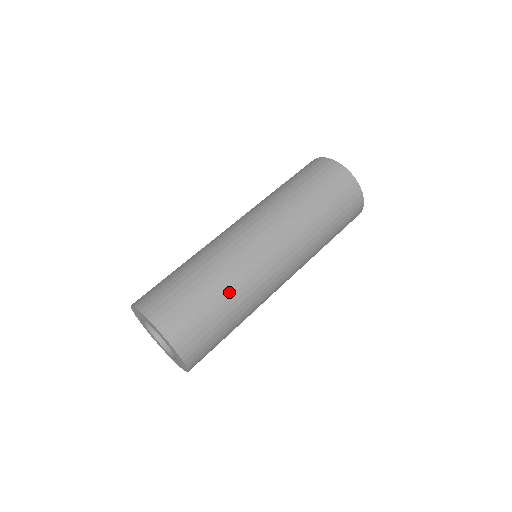
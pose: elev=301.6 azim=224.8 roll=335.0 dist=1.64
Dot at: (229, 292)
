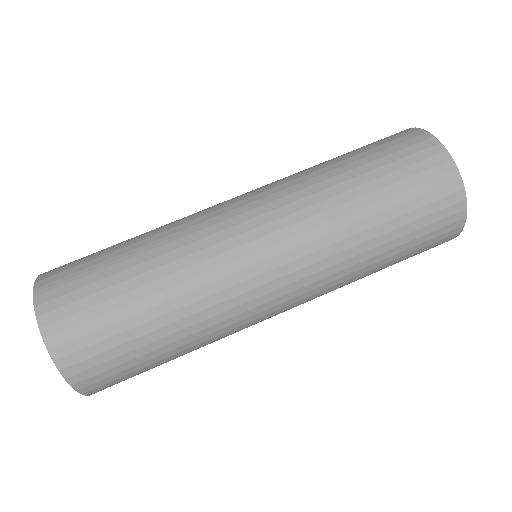
Dot at: (190, 344)
